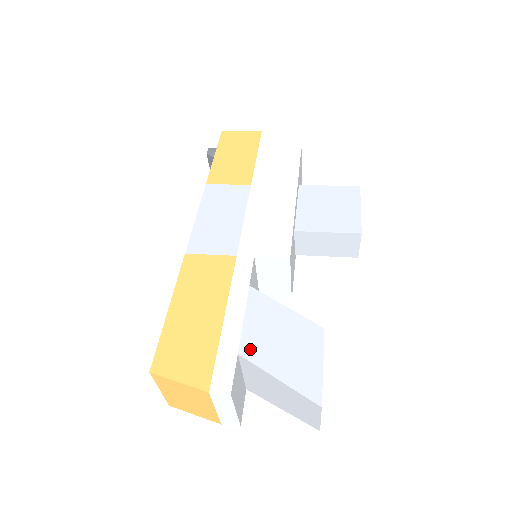
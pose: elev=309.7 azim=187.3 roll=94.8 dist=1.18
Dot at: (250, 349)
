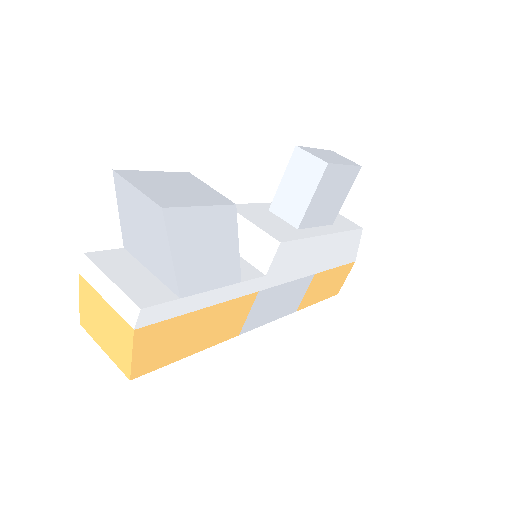
Dot at: occluded
